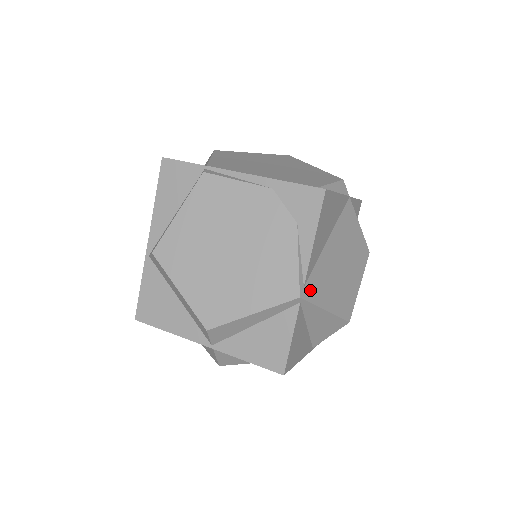
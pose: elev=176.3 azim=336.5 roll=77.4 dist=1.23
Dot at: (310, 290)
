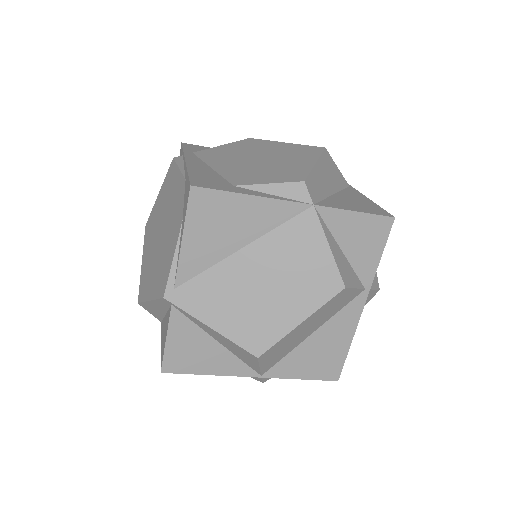
Dot at: (185, 296)
